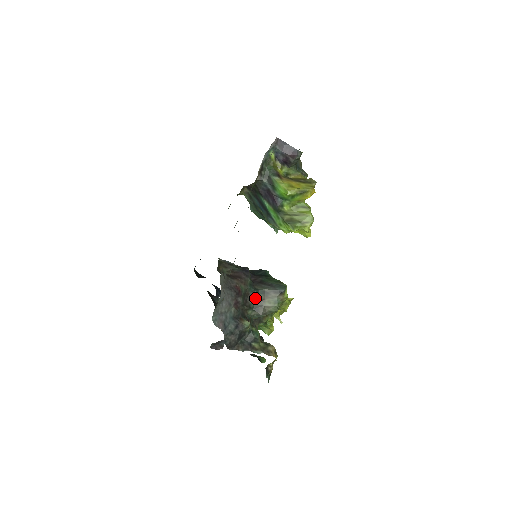
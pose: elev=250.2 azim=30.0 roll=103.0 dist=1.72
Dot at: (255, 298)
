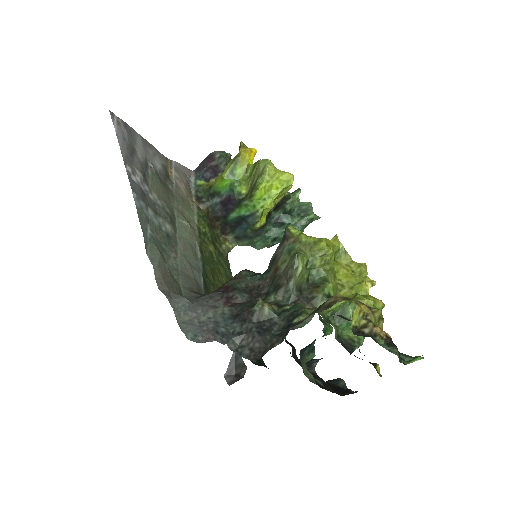
Dot at: (270, 281)
